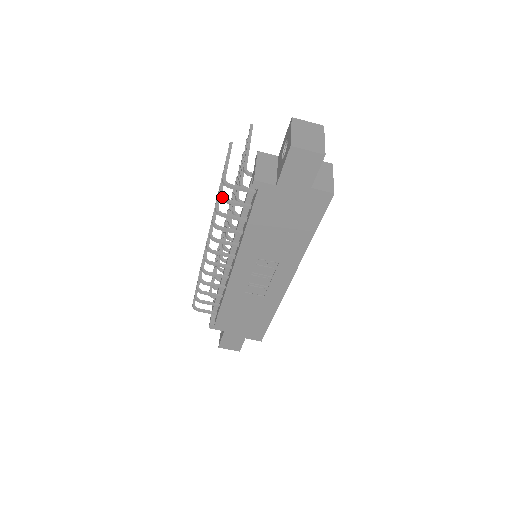
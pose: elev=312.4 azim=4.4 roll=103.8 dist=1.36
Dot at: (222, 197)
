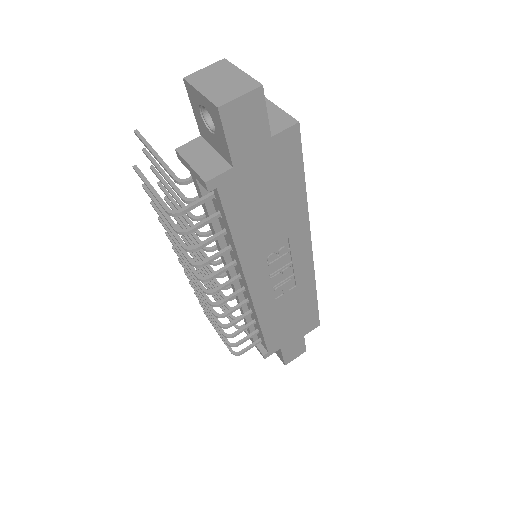
Dot at: (182, 231)
